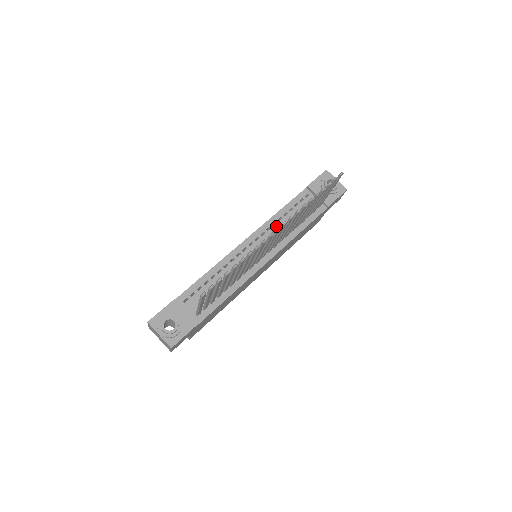
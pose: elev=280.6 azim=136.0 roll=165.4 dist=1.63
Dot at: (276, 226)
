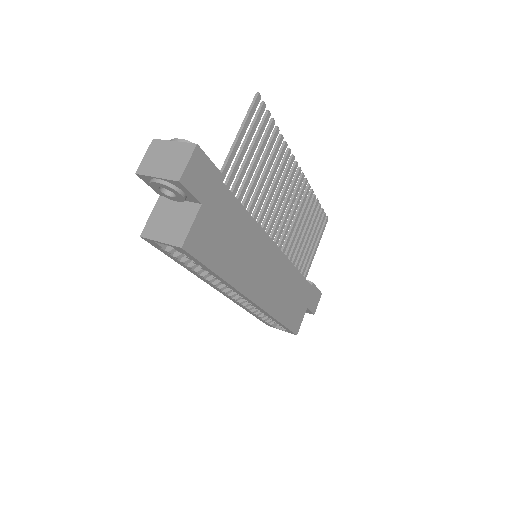
Dot at: occluded
